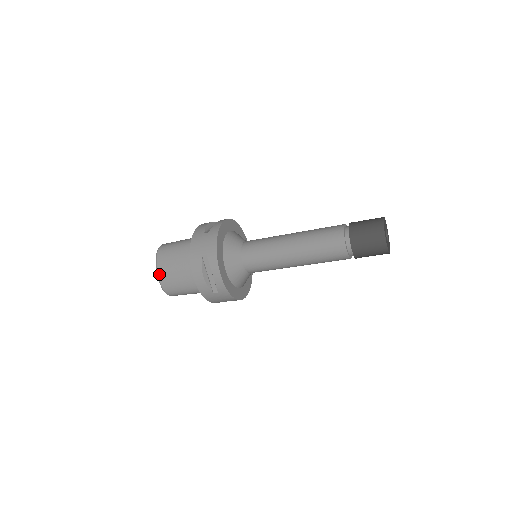
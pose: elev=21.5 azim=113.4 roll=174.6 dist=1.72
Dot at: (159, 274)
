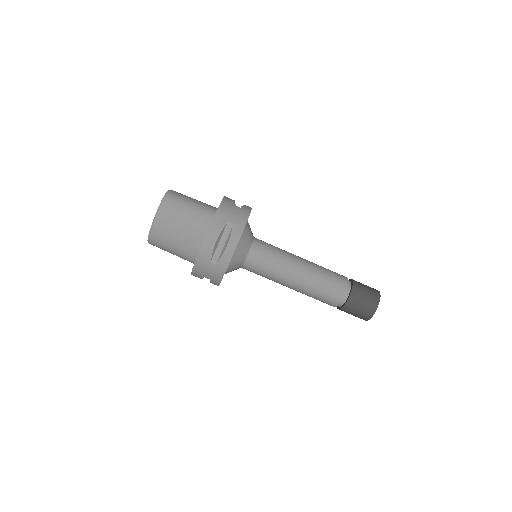
Dot at: occluded
